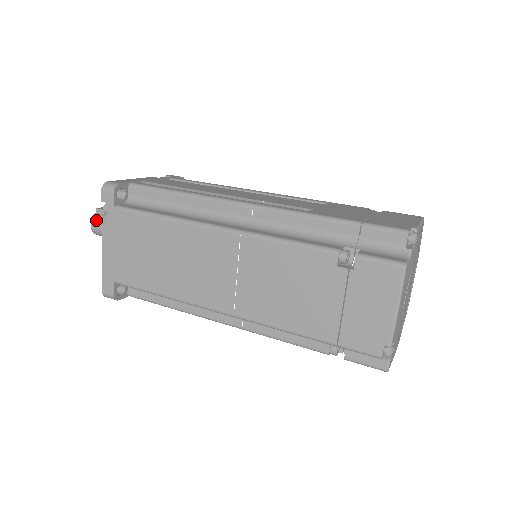
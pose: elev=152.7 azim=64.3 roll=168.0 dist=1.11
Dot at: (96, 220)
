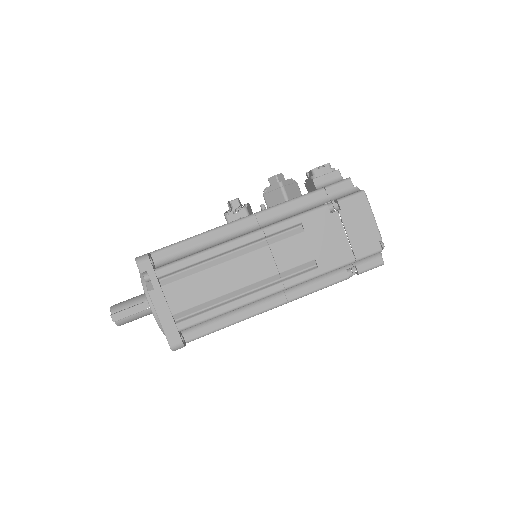
Dot at: (123, 324)
